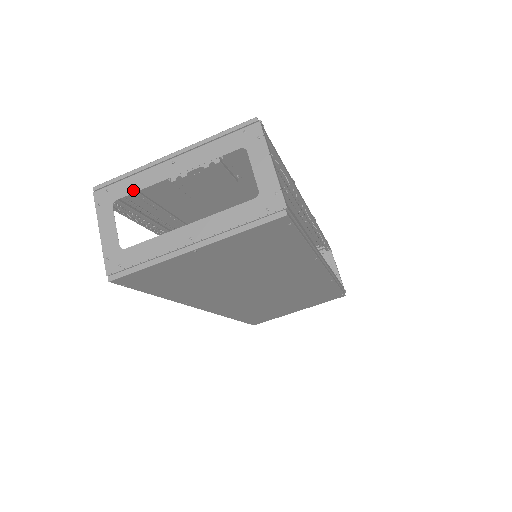
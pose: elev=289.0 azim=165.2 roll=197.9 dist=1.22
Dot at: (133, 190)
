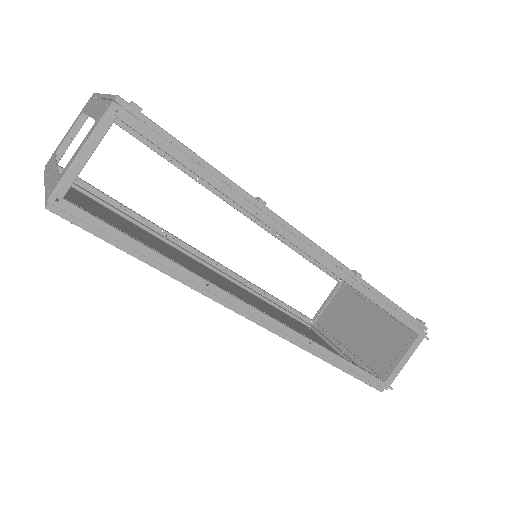
Dot at: (86, 111)
